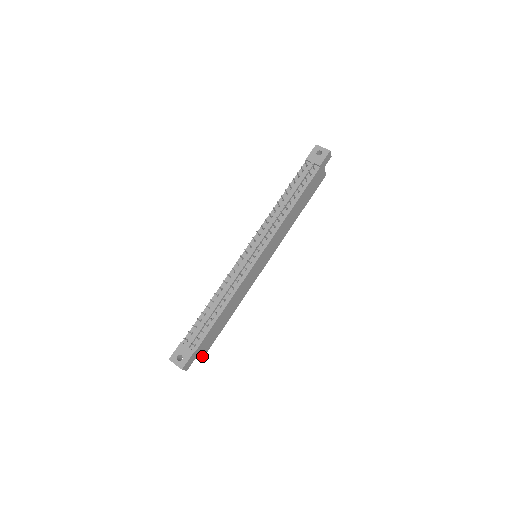
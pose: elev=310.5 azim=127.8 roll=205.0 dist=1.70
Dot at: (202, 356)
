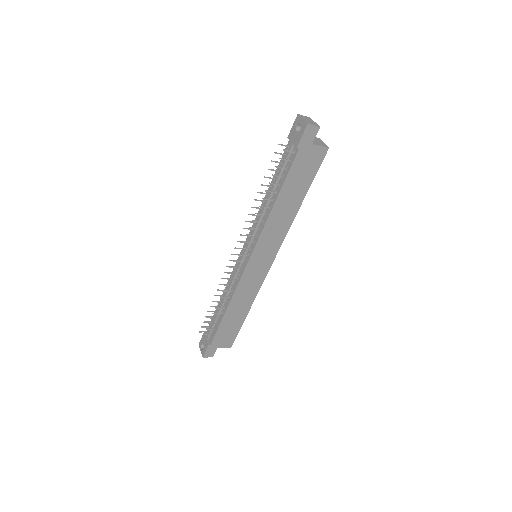
Dot at: (229, 345)
